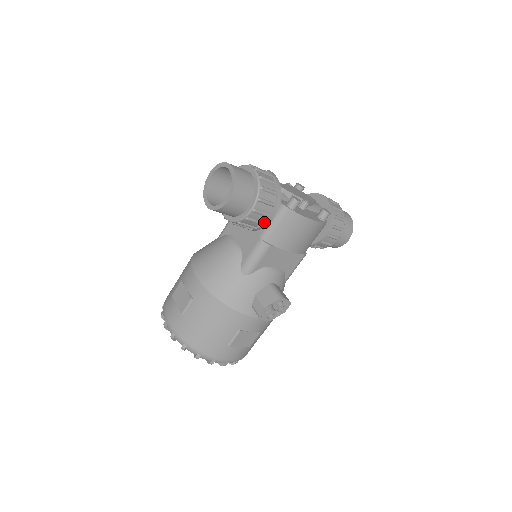
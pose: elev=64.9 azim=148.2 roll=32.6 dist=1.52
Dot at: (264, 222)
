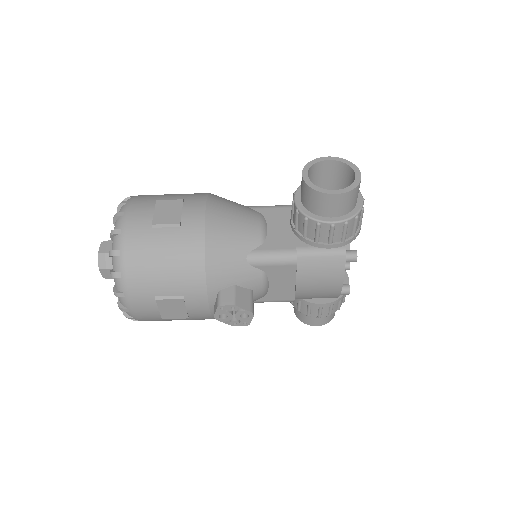
Dot at: (320, 242)
